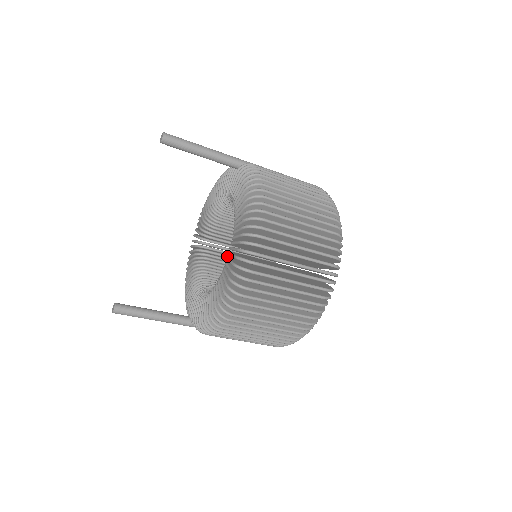
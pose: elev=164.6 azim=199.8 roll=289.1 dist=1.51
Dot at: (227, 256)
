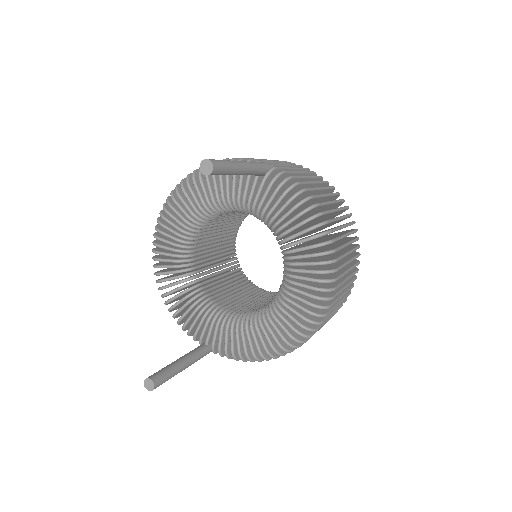
Dot at: (207, 256)
